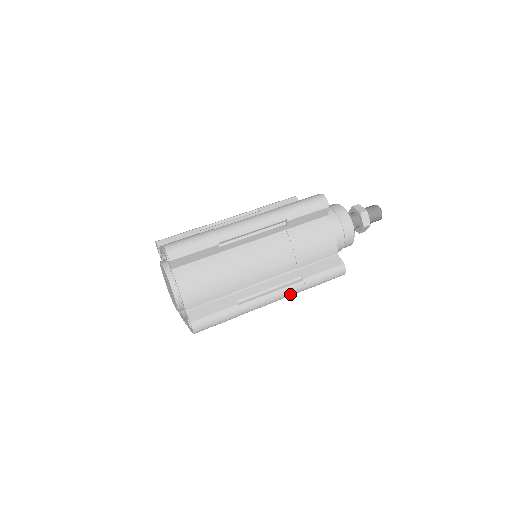
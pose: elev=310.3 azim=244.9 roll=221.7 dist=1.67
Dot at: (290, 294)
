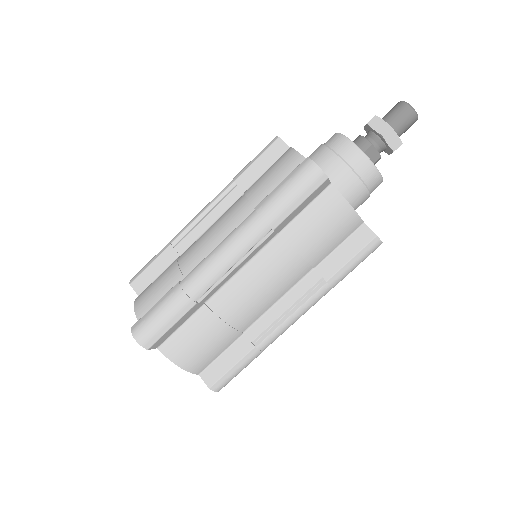
Dot at: (316, 302)
